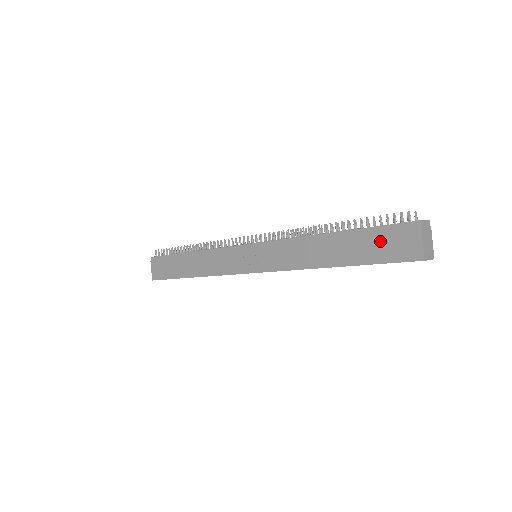
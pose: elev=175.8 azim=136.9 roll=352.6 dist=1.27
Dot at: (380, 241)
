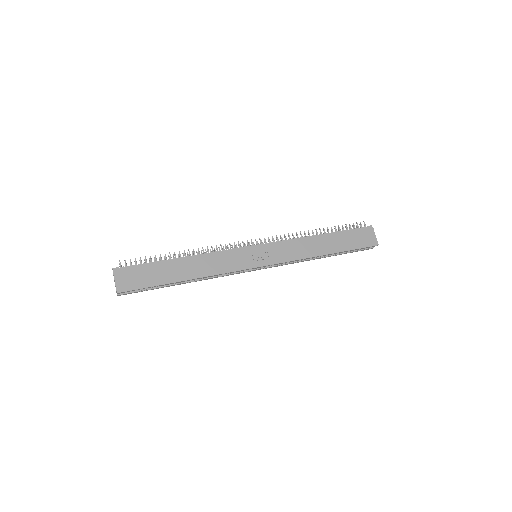
Dot at: (354, 237)
